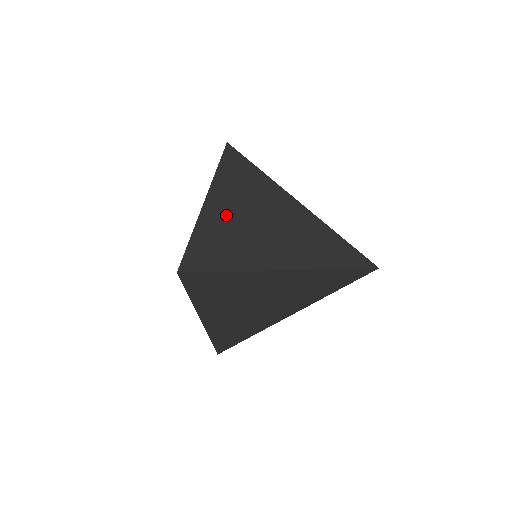
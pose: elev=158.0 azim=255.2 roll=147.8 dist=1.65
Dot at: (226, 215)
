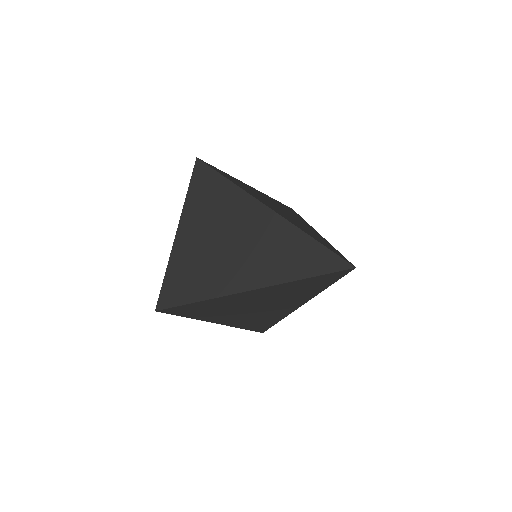
Dot at: (256, 192)
